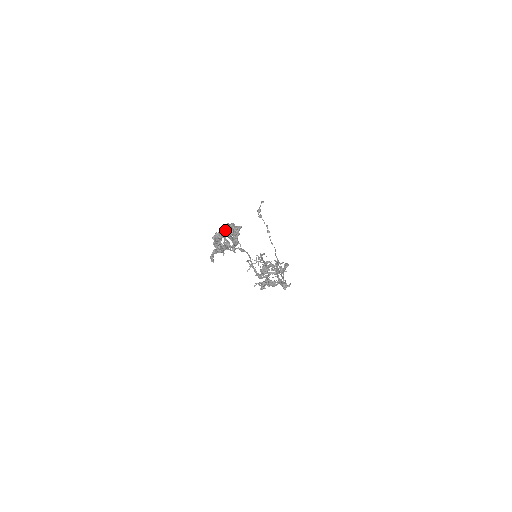
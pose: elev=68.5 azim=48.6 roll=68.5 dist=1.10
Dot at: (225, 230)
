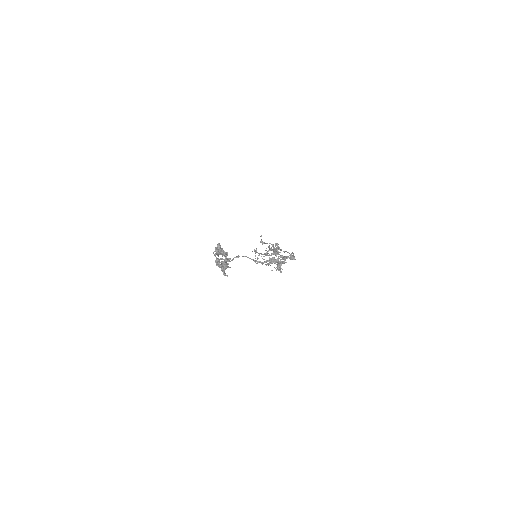
Dot at: (213, 253)
